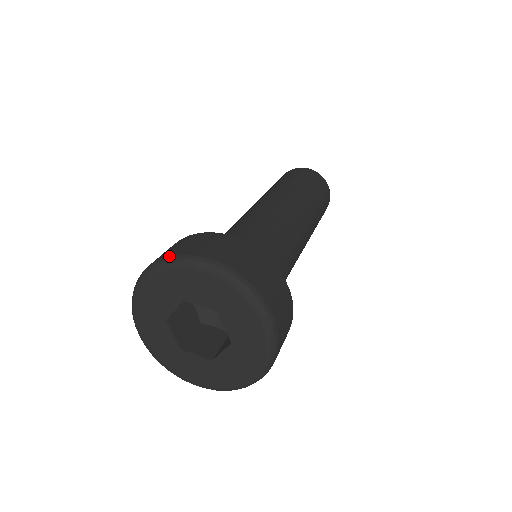
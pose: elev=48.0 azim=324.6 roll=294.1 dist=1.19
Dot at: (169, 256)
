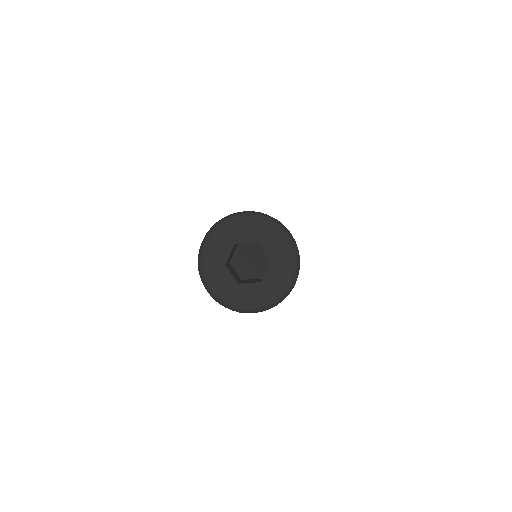
Dot at: occluded
